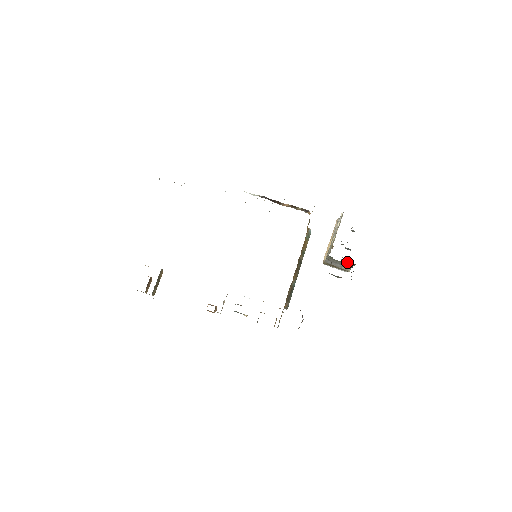
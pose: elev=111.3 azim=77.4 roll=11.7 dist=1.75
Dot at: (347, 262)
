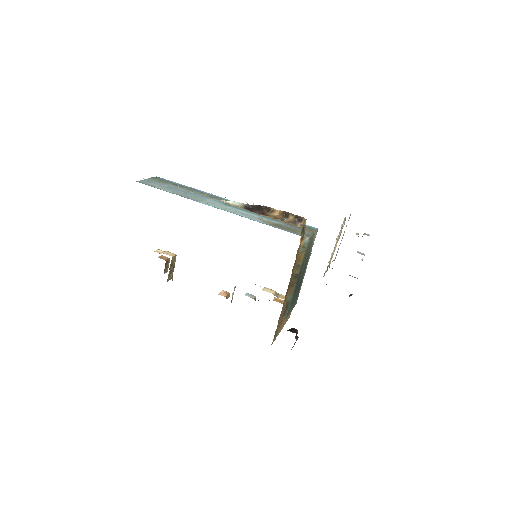
Dot at: occluded
